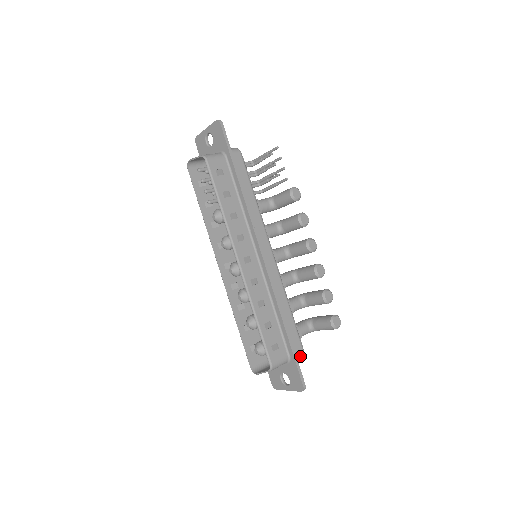
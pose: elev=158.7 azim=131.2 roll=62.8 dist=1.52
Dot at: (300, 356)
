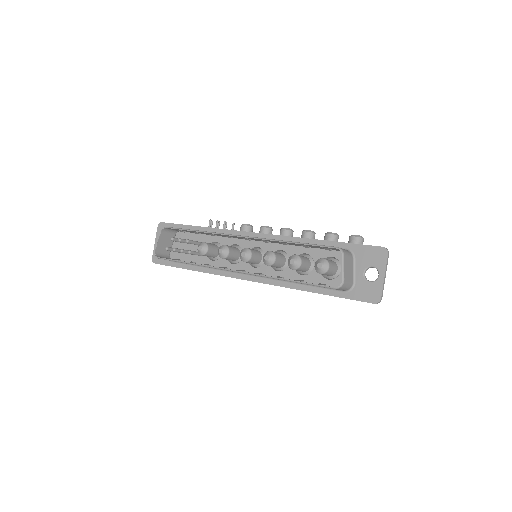
Dot at: occluded
